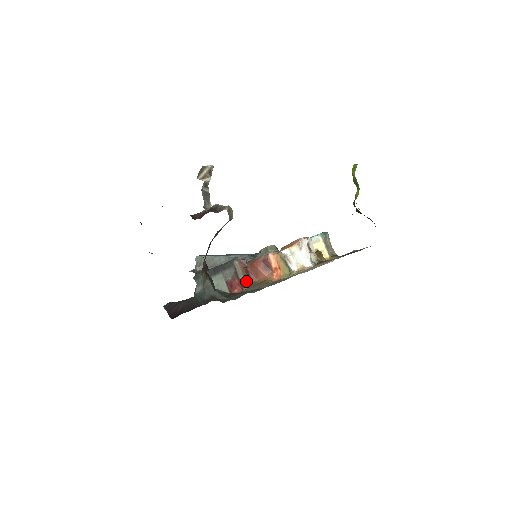
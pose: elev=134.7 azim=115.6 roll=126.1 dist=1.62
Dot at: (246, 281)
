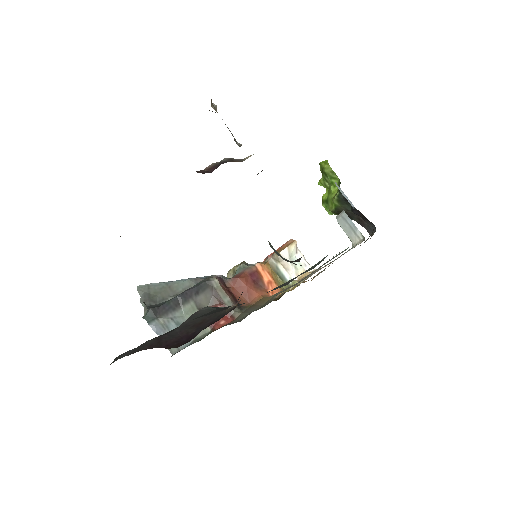
Dot at: occluded
